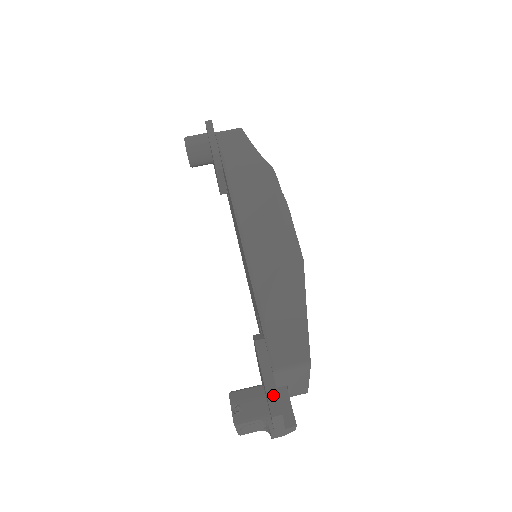
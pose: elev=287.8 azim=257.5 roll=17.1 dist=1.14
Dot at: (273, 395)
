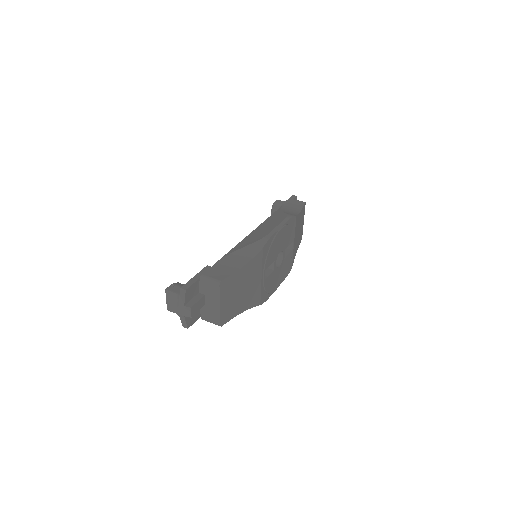
Dot at: (191, 283)
